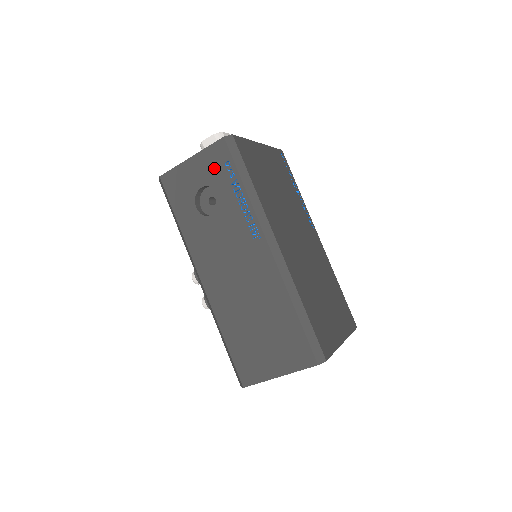
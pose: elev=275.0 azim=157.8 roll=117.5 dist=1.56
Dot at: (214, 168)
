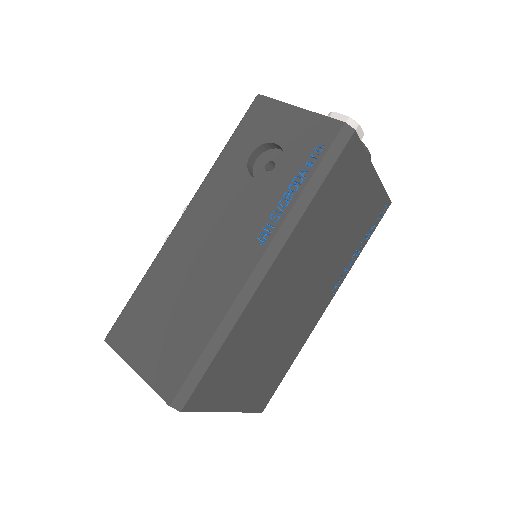
Dot at: (304, 139)
